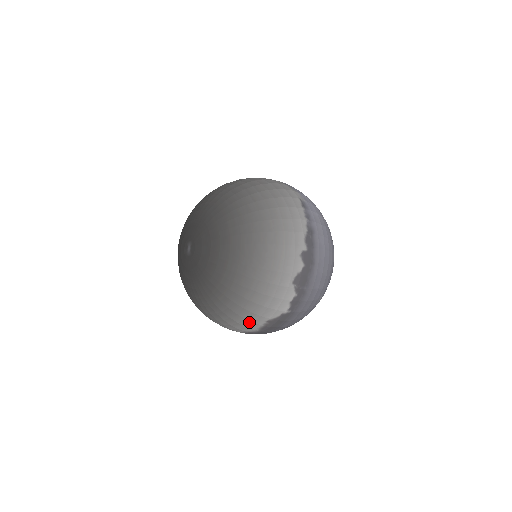
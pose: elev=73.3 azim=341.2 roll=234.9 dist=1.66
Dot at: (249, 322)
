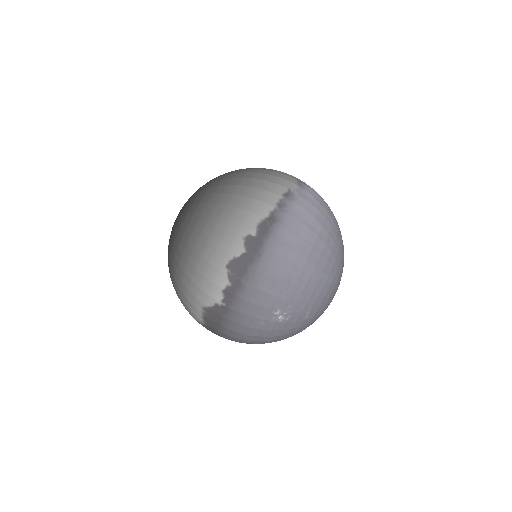
Dot at: (190, 304)
